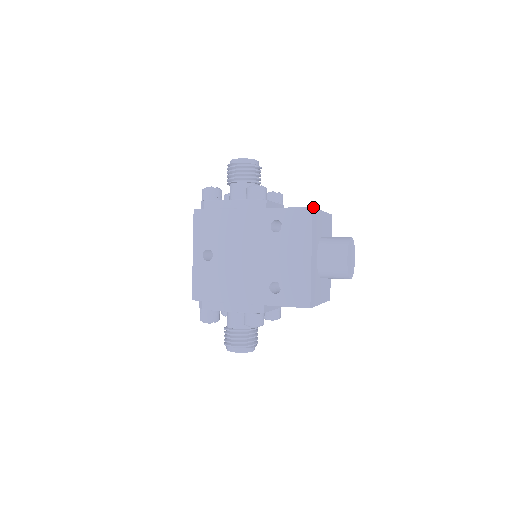
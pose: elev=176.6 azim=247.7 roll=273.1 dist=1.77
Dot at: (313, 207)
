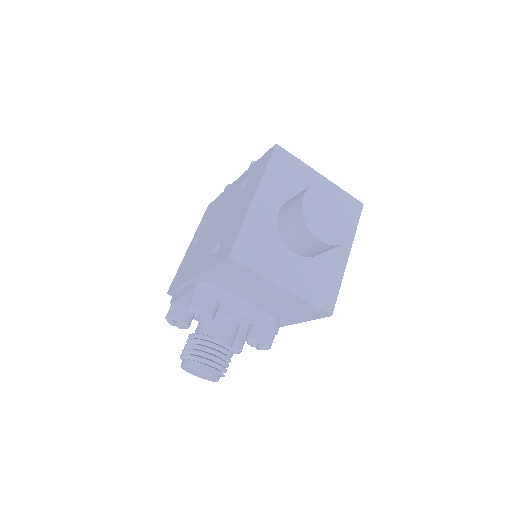
Dot at: (280, 146)
